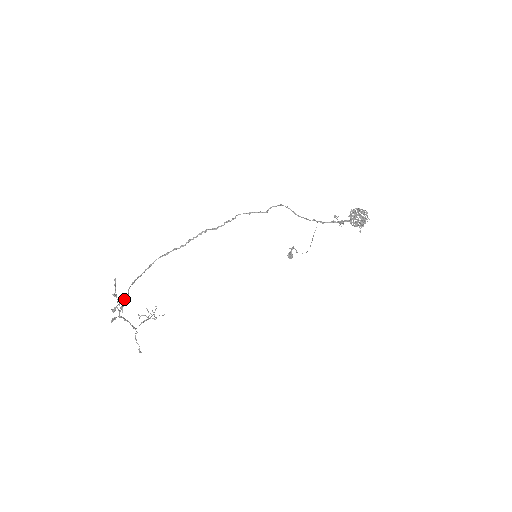
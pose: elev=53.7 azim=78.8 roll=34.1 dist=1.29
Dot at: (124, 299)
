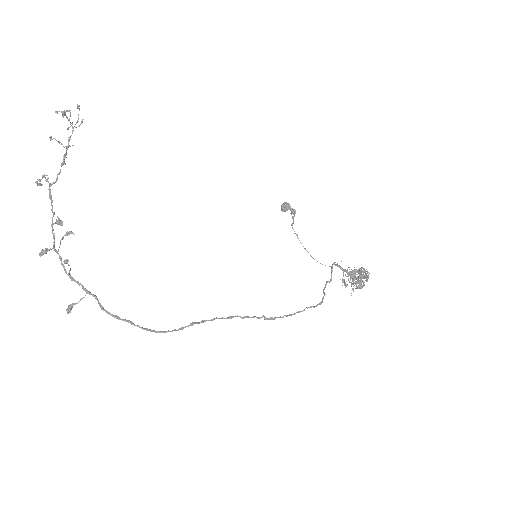
Dot at: occluded
